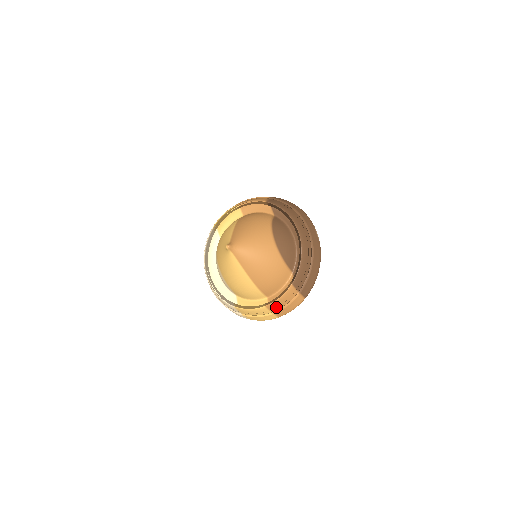
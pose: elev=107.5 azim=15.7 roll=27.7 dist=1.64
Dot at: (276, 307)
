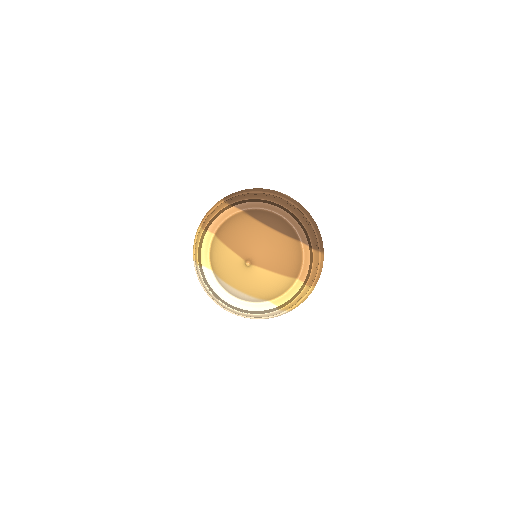
Dot at: (313, 279)
